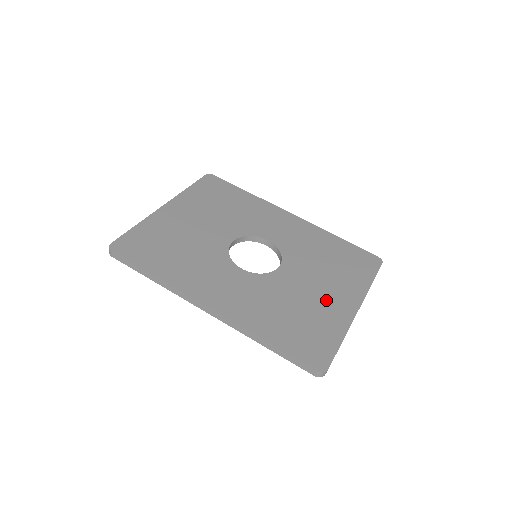
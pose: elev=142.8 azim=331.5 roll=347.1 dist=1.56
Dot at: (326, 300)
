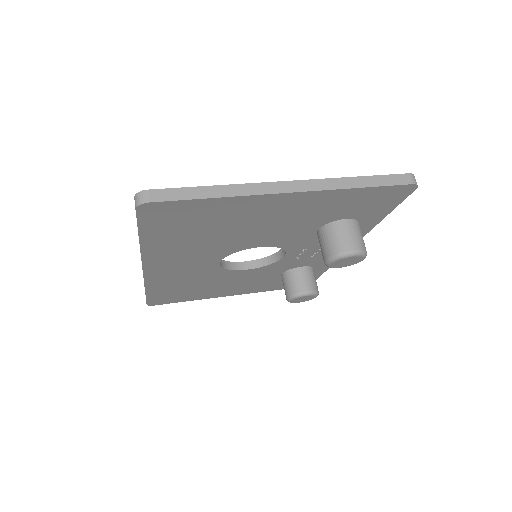
Dot at: occluded
